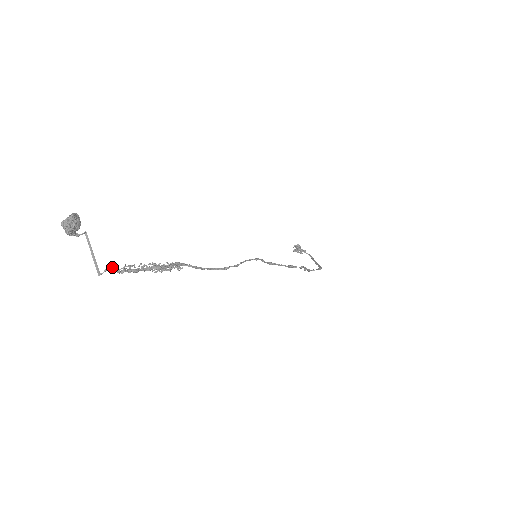
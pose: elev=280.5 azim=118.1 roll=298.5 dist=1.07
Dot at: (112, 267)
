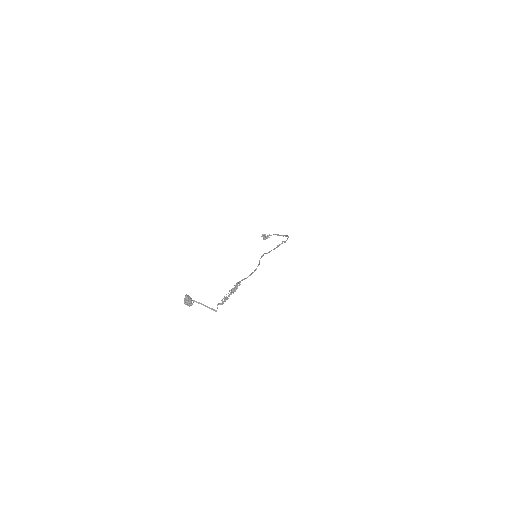
Dot at: (218, 304)
